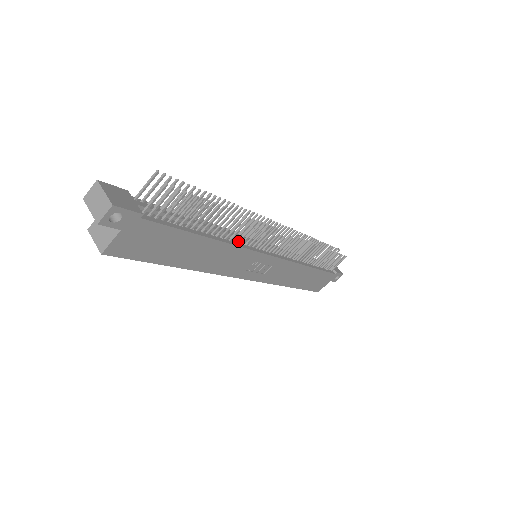
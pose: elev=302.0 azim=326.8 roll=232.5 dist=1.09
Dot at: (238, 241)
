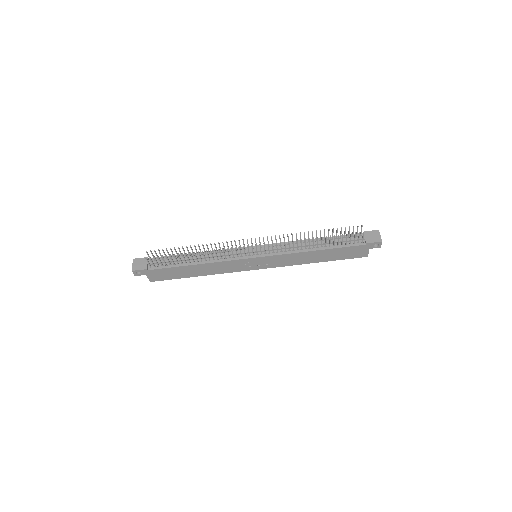
Dot at: (221, 258)
